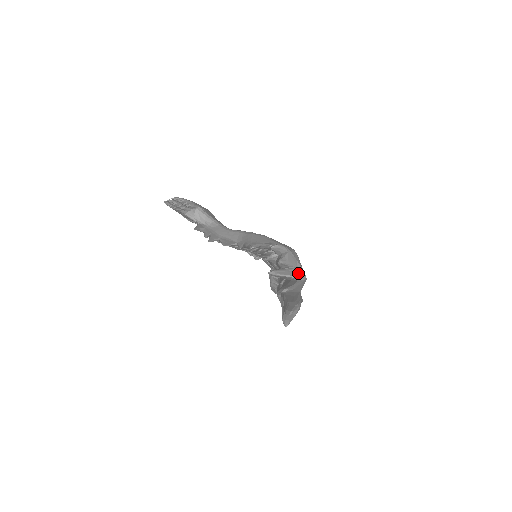
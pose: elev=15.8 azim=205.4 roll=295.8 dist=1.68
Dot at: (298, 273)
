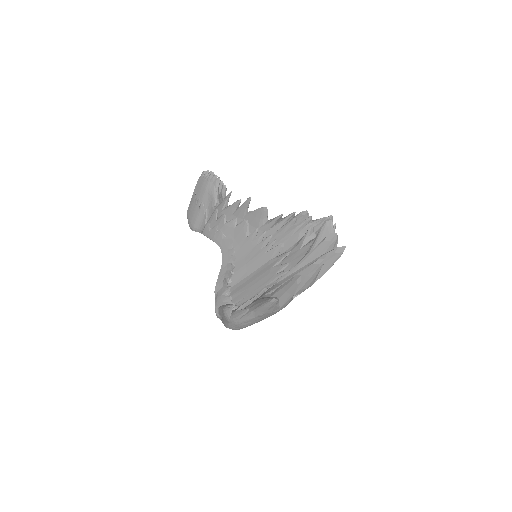
Dot at: occluded
